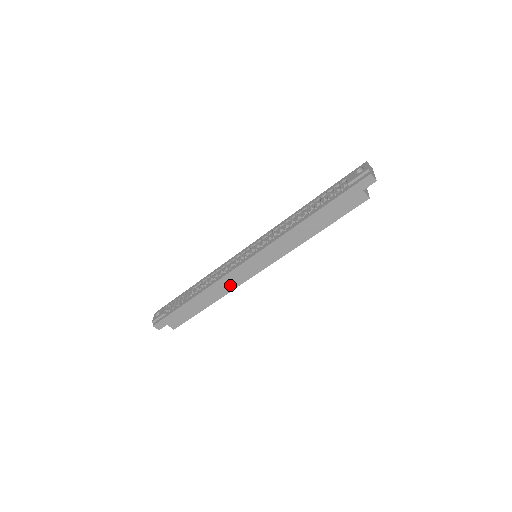
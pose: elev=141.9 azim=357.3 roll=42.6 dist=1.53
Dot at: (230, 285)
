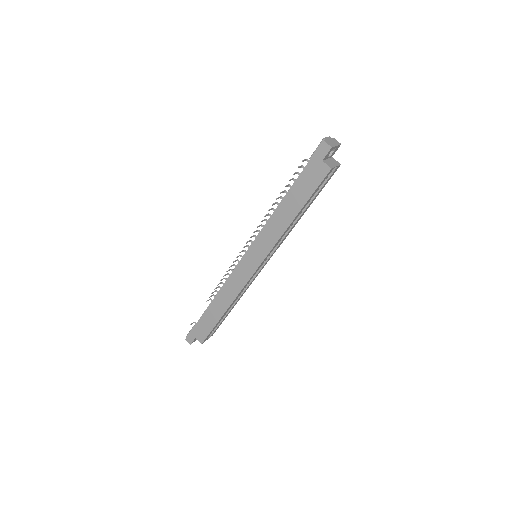
Dot at: (235, 288)
